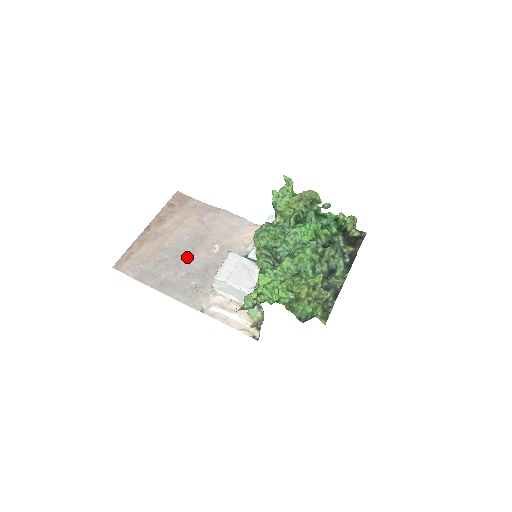
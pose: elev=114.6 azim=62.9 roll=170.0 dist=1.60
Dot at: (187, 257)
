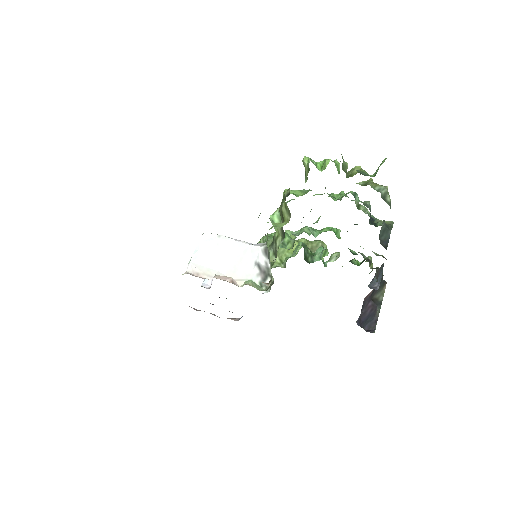
Dot at: occluded
